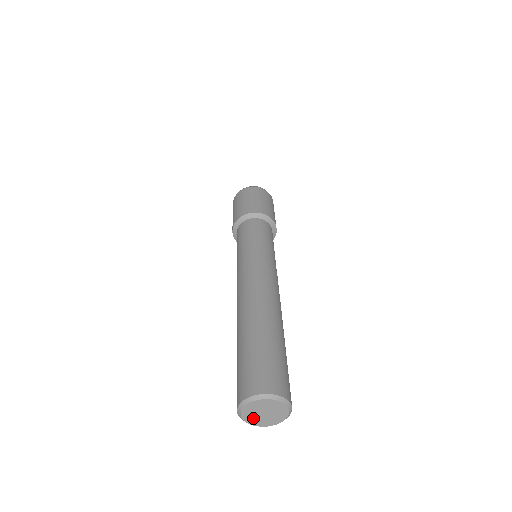
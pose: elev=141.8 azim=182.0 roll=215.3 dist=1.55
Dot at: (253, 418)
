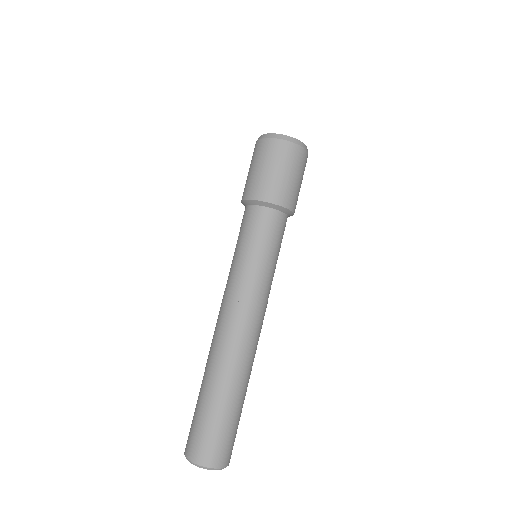
Dot at: occluded
